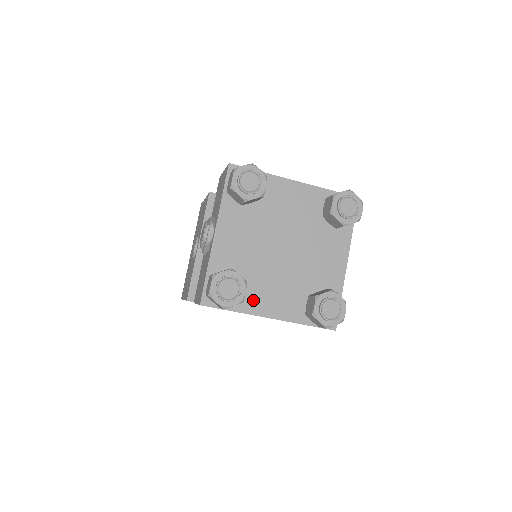
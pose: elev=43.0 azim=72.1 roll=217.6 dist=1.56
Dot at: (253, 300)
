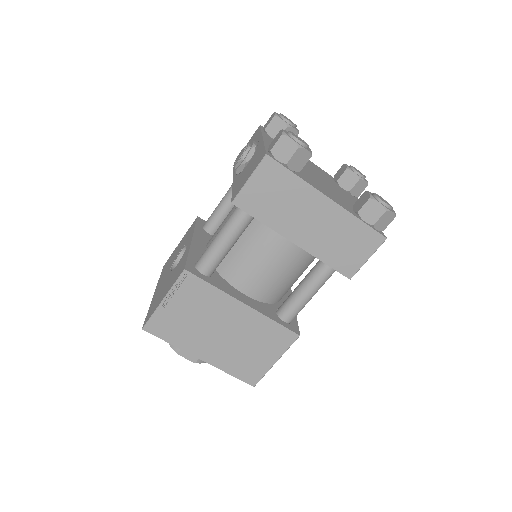
Dot at: (310, 181)
